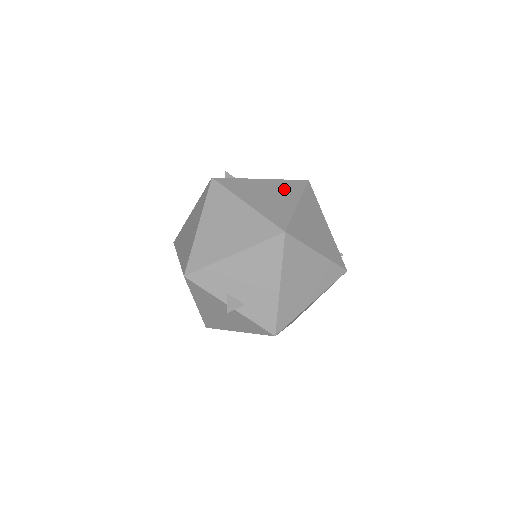
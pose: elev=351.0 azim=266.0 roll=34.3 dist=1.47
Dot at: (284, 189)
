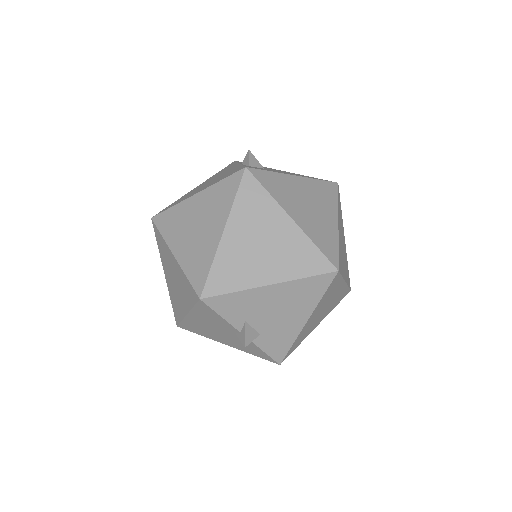
Dot at: (321, 196)
